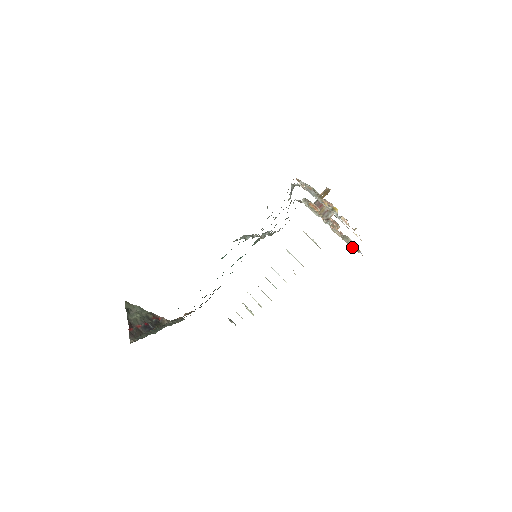
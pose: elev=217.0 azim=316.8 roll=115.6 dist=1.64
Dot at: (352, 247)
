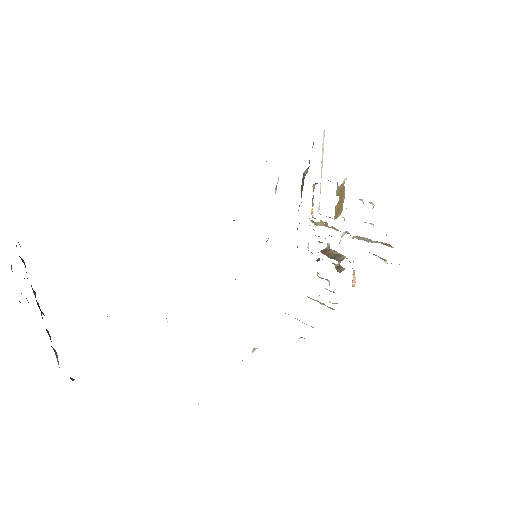
Dot at: occluded
